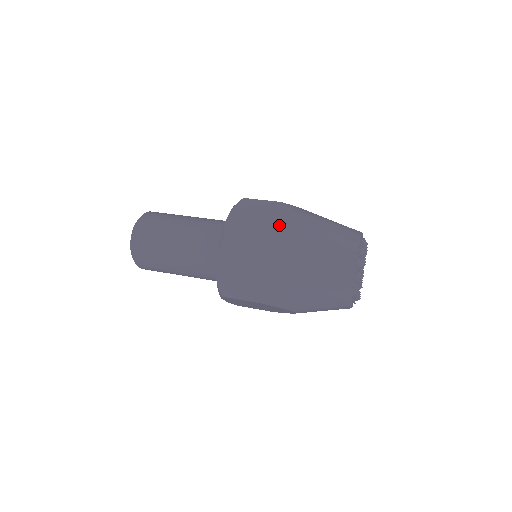
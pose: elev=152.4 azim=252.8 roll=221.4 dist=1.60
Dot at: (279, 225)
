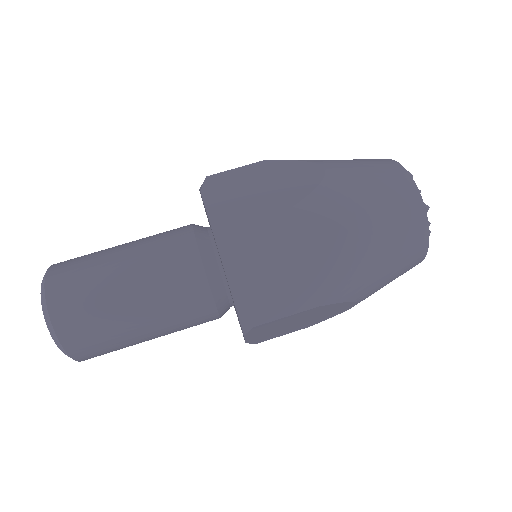
Dot at: (290, 181)
